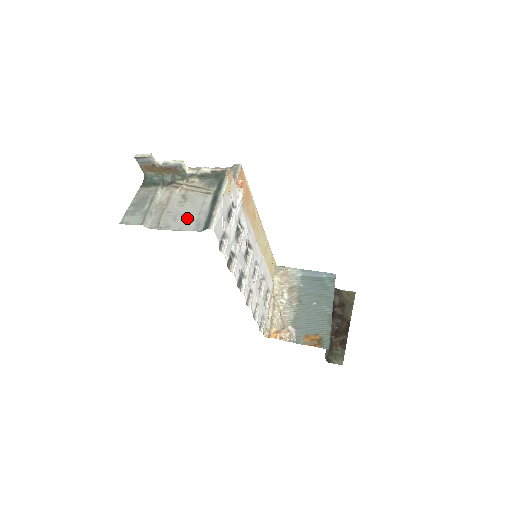
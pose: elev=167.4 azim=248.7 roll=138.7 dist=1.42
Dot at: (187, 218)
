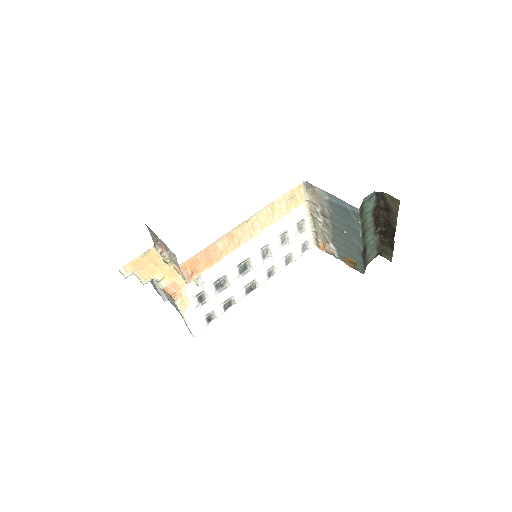
Dot at: occluded
